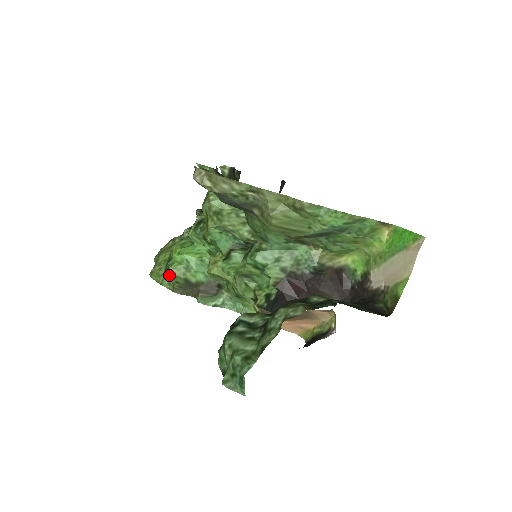
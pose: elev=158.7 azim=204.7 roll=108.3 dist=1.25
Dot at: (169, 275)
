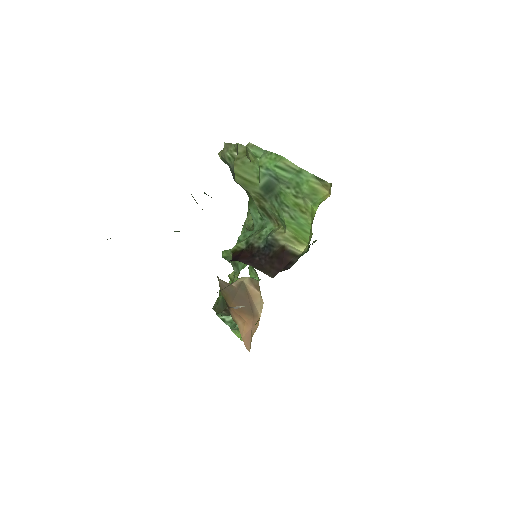
Dot at: occluded
